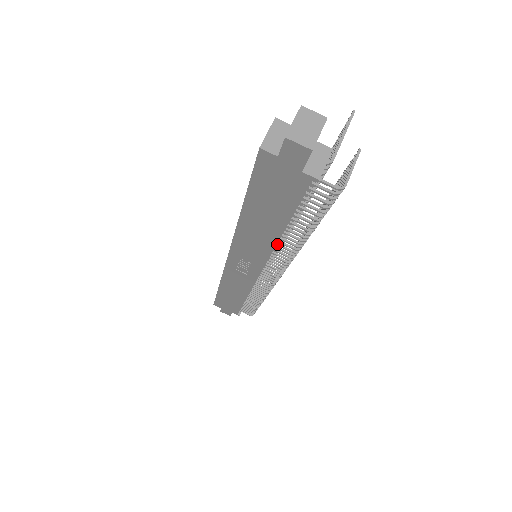
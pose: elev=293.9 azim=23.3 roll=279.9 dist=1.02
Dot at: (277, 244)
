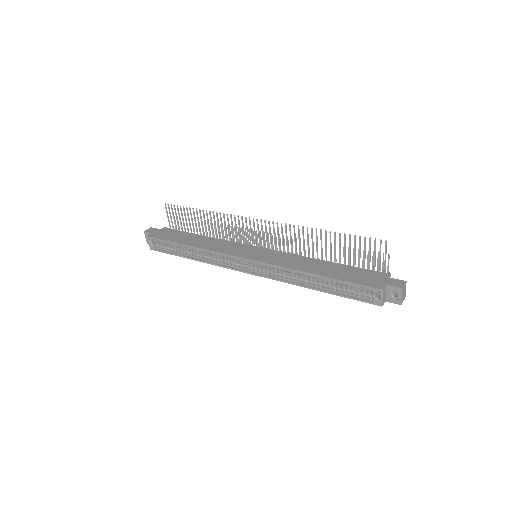
Dot at: occluded
